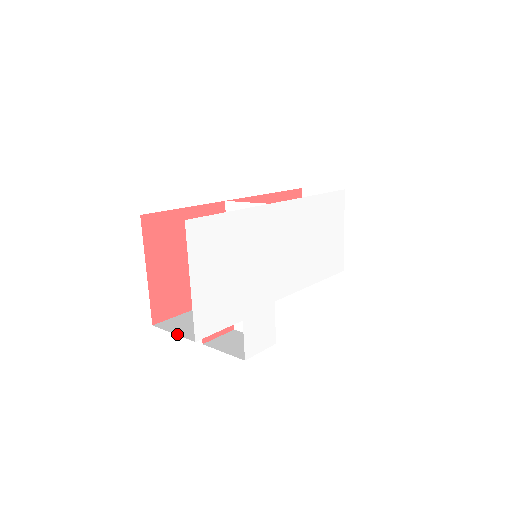
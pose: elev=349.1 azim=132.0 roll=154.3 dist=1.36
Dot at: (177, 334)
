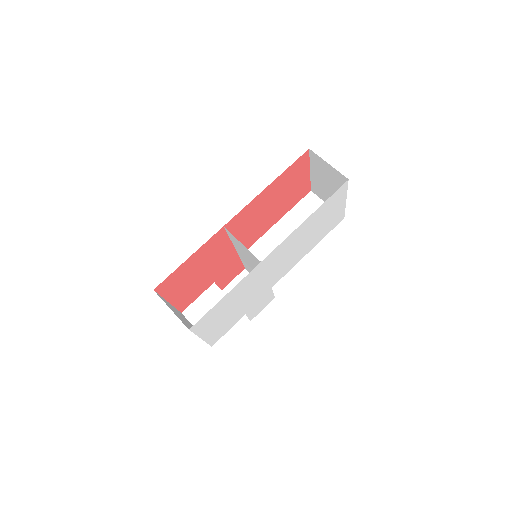
Dot at: occluded
